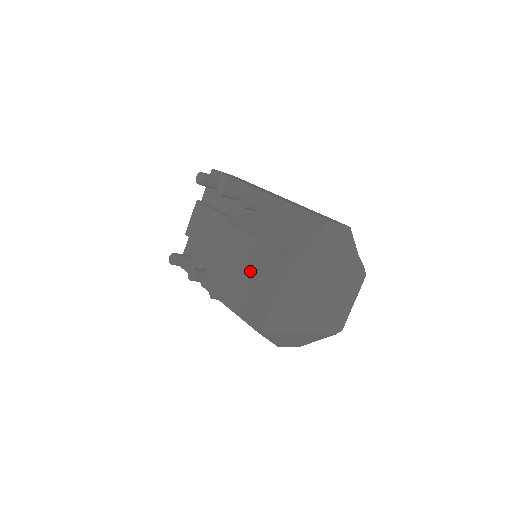
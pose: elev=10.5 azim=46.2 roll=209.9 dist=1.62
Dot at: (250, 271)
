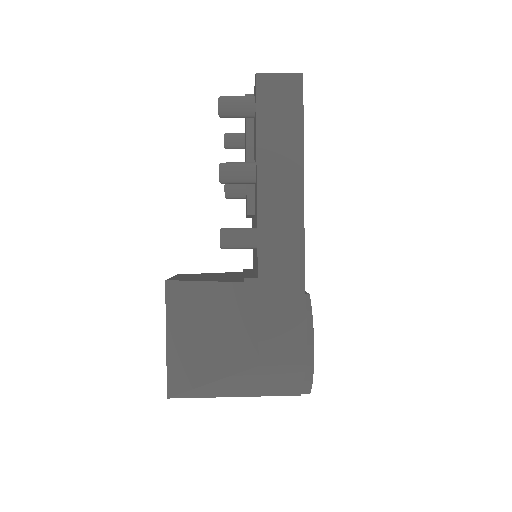
Dot at: occluded
